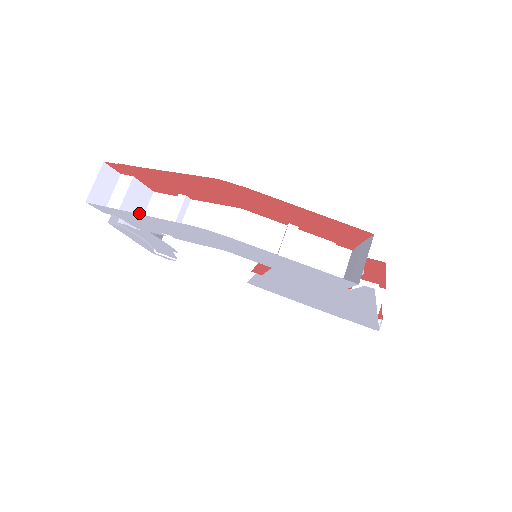
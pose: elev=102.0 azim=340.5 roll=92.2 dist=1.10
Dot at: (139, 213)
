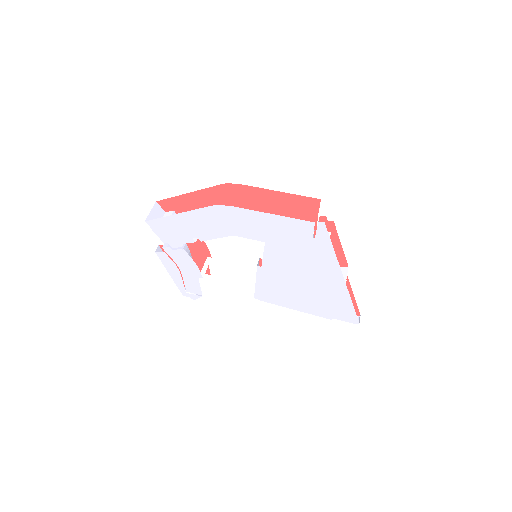
Dot at: occluded
